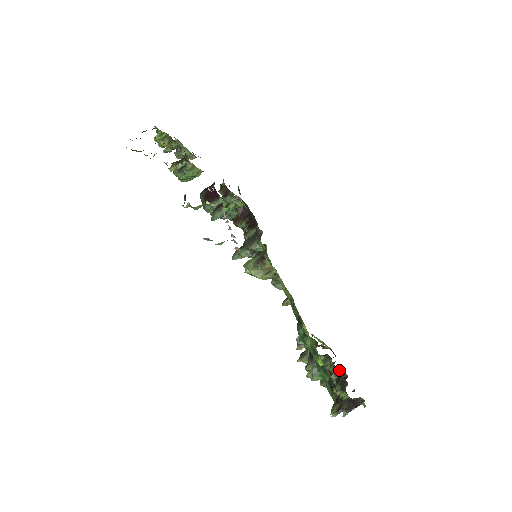
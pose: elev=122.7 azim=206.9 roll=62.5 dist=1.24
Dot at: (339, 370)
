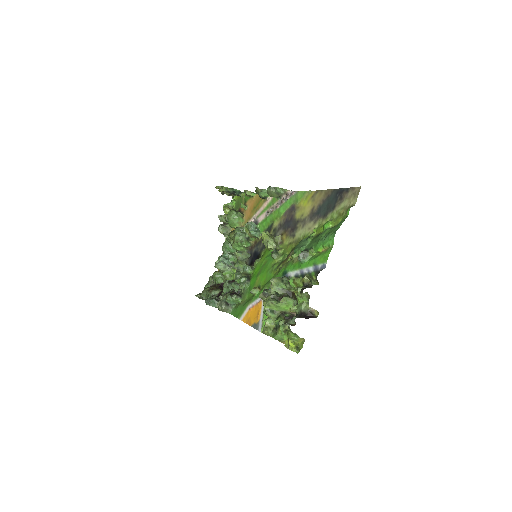
Dot at: (291, 316)
